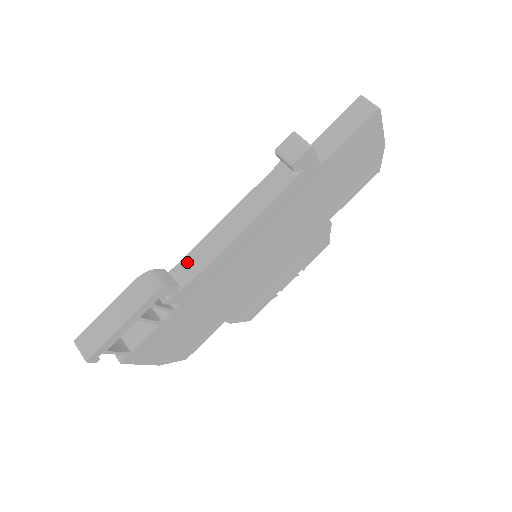
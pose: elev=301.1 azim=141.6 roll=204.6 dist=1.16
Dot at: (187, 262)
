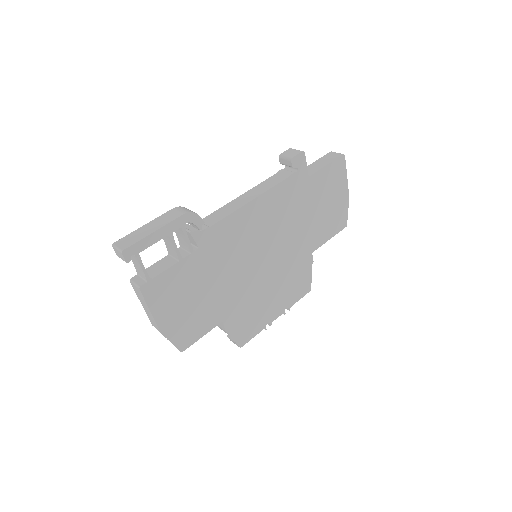
Dot at: (210, 217)
